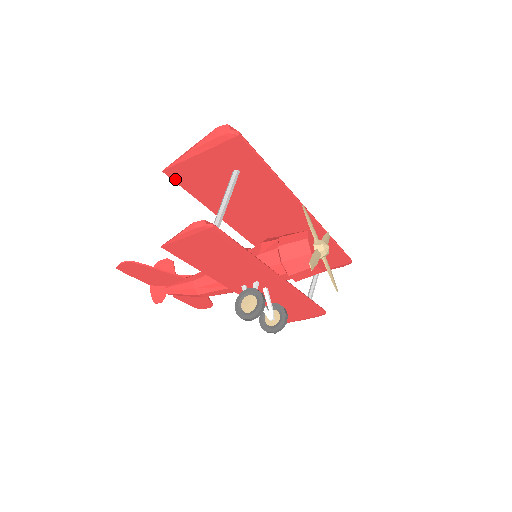
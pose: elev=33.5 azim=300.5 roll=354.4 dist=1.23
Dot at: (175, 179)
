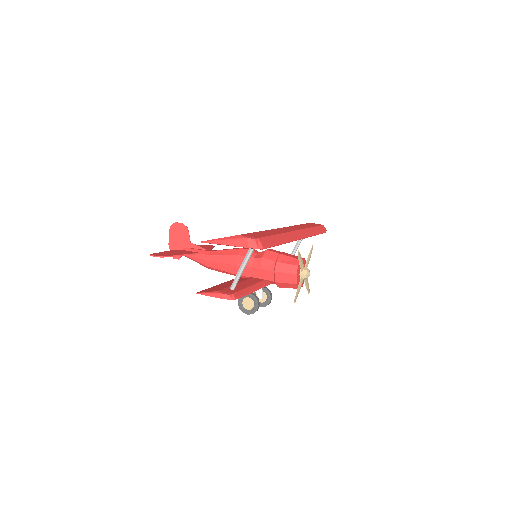
Dot at: occluded
